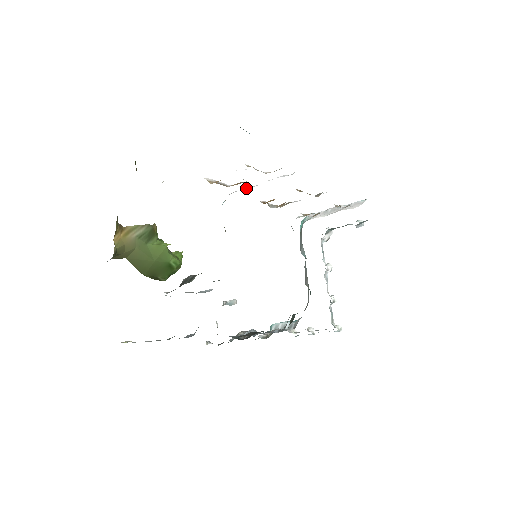
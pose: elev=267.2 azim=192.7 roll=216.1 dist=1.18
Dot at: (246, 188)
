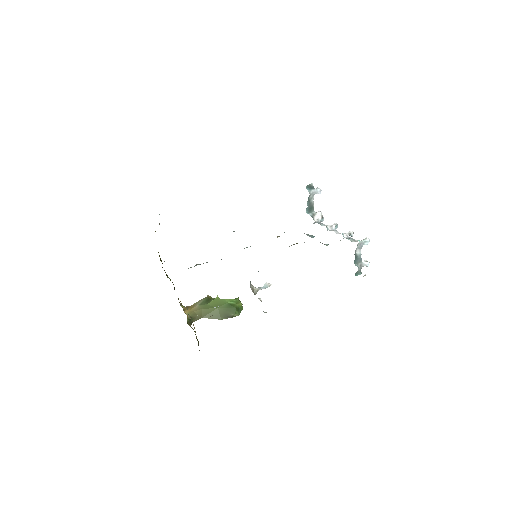
Dot at: occluded
